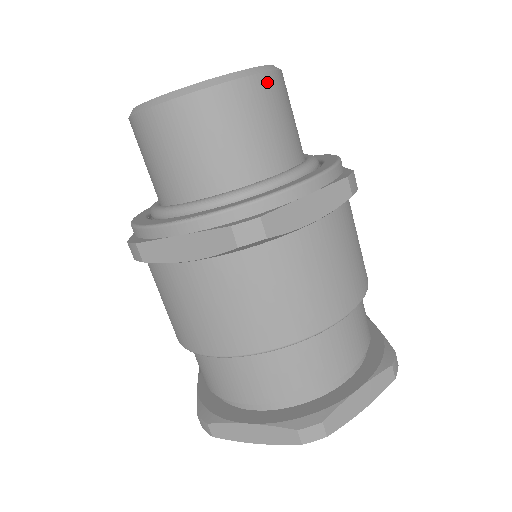
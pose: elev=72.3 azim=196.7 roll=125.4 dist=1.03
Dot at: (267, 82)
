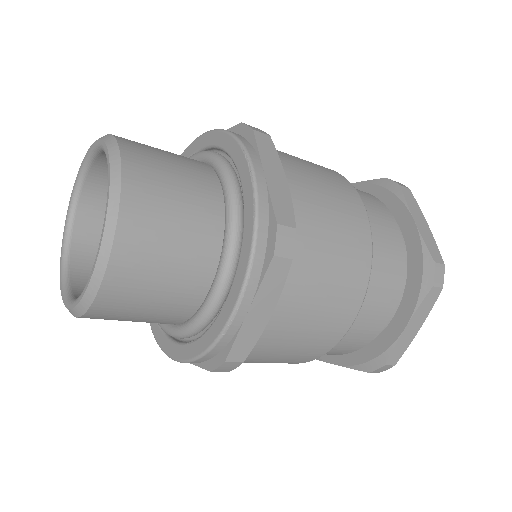
Dot at: (92, 317)
